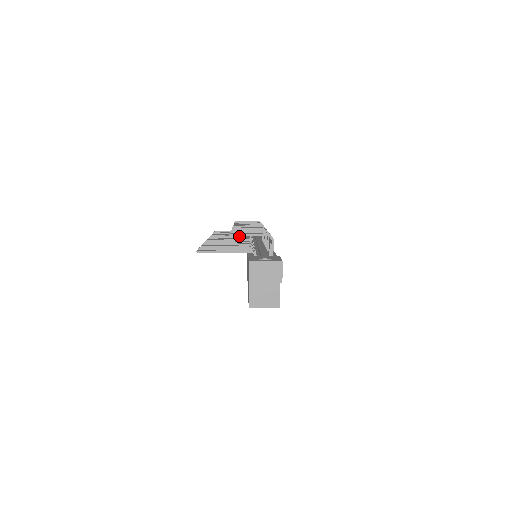
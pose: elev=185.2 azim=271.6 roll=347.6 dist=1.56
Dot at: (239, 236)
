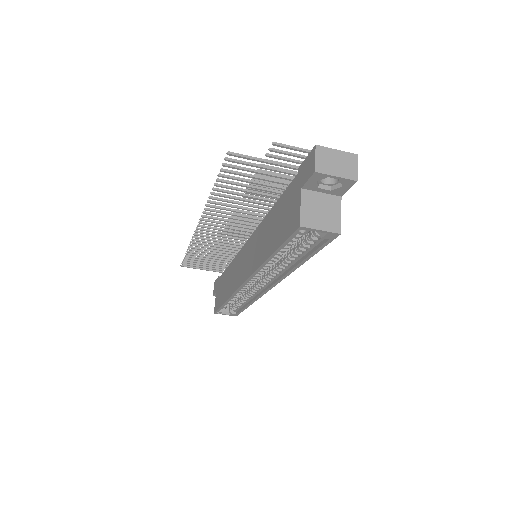
Dot at: (230, 241)
